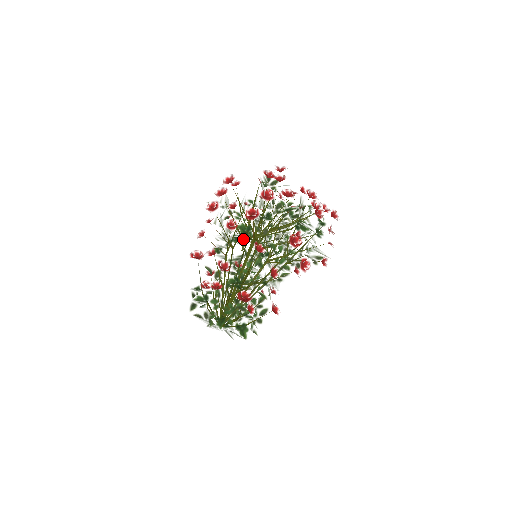
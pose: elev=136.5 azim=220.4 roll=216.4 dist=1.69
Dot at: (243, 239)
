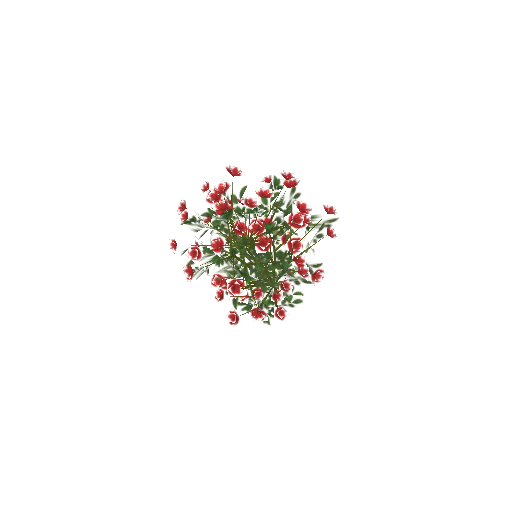
Dot at: occluded
